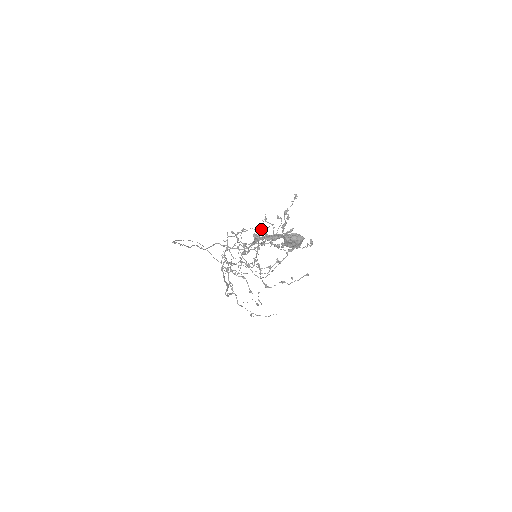
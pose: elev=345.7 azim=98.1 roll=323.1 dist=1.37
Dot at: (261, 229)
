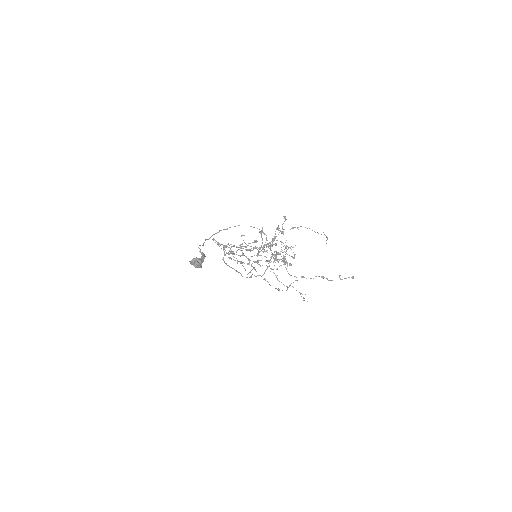
Dot at: (218, 244)
